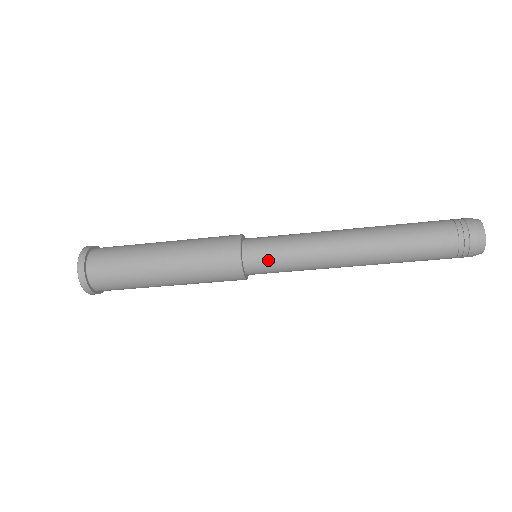
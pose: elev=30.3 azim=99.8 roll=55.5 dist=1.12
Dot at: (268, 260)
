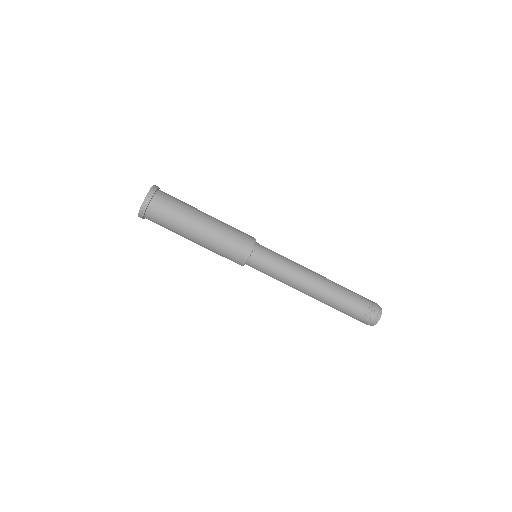
Dot at: (270, 250)
